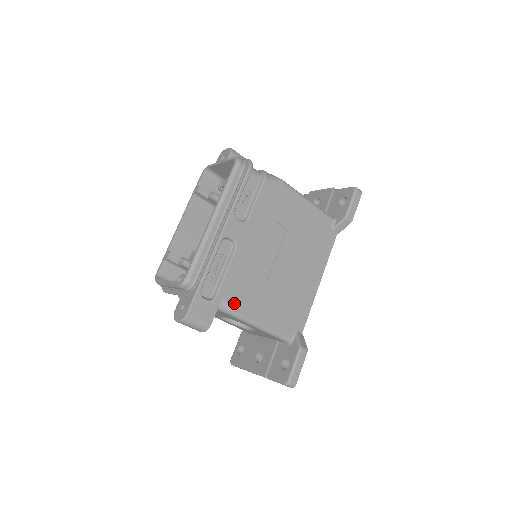
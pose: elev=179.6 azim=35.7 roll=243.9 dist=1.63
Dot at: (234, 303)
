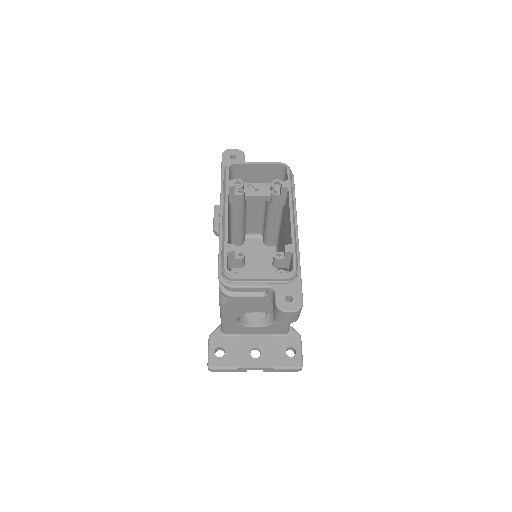
Dot at: occluded
